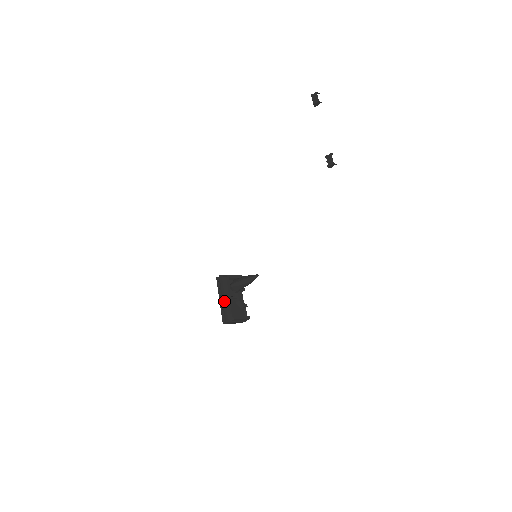
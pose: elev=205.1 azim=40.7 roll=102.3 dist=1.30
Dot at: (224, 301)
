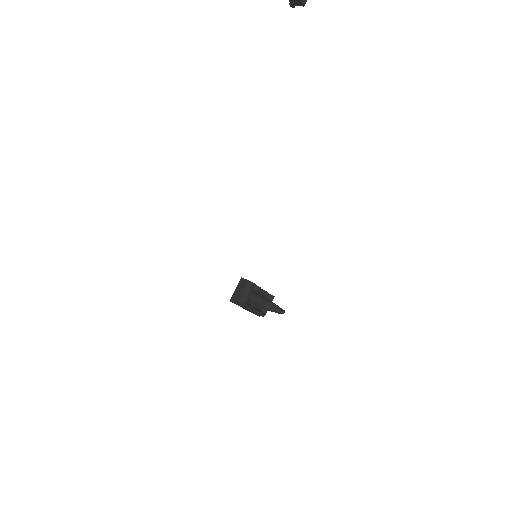
Dot at: occluded
